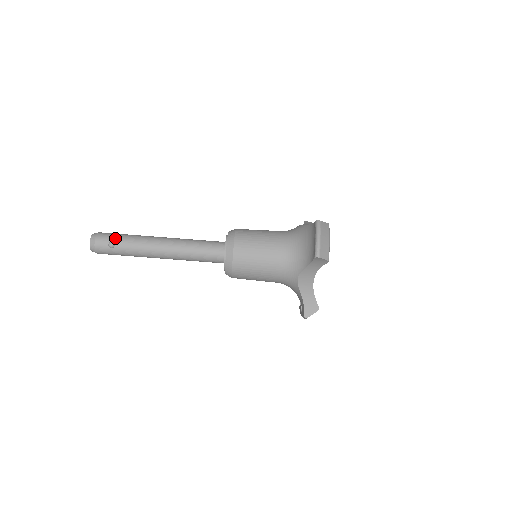
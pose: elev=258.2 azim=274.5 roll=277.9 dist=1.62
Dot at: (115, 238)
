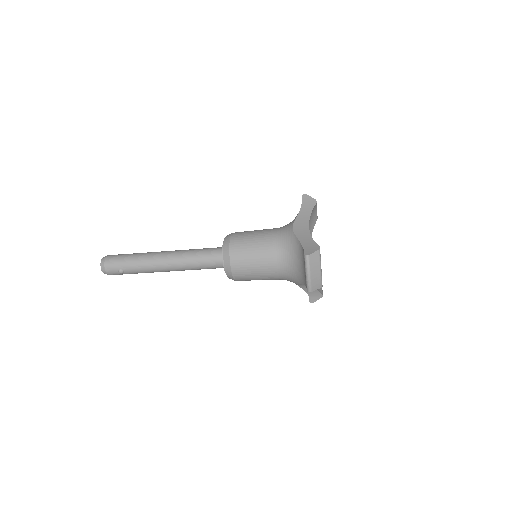
Dot at: (122, 265)
